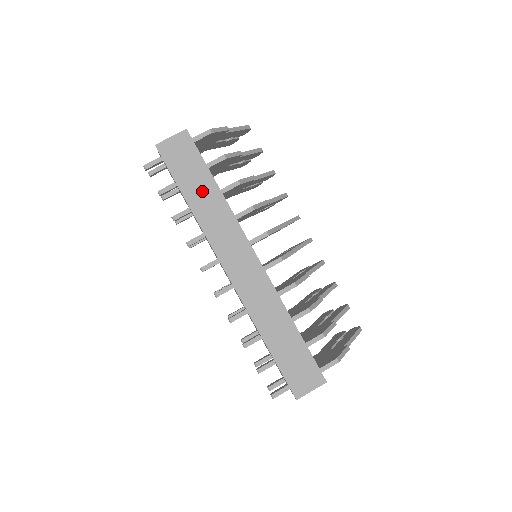
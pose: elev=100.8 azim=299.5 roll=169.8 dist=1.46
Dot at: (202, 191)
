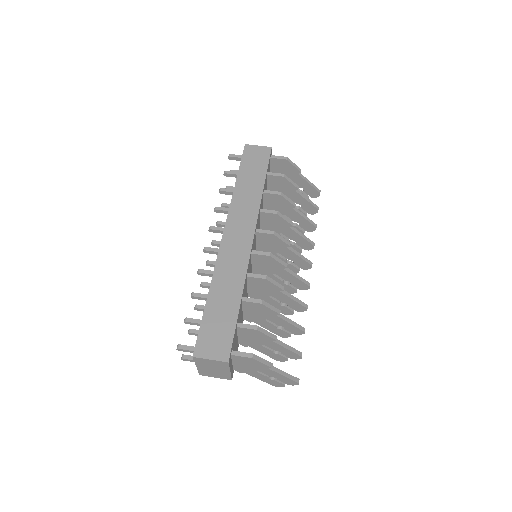
Dot at: (251, 181)
